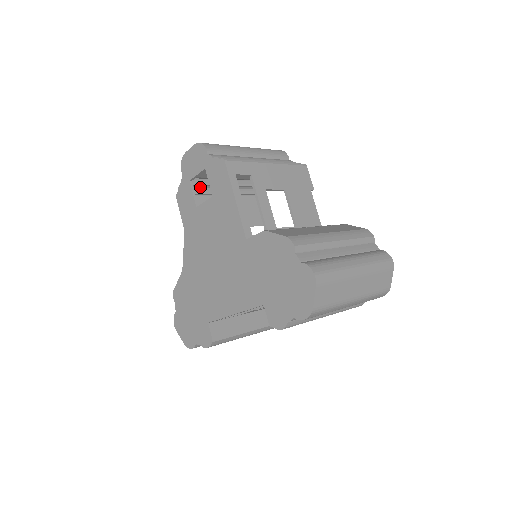
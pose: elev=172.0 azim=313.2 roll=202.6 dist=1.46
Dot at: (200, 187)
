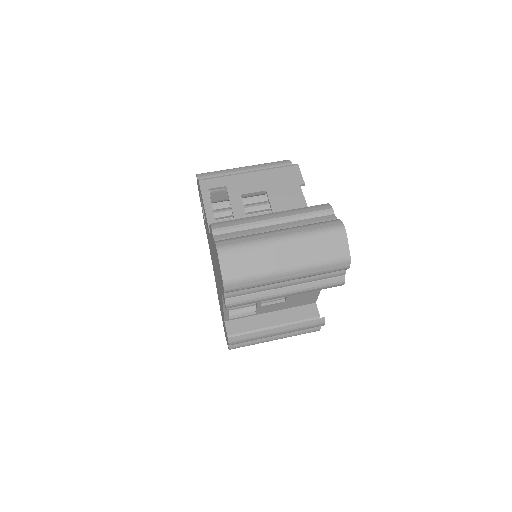
Dot at: (222, 211)
